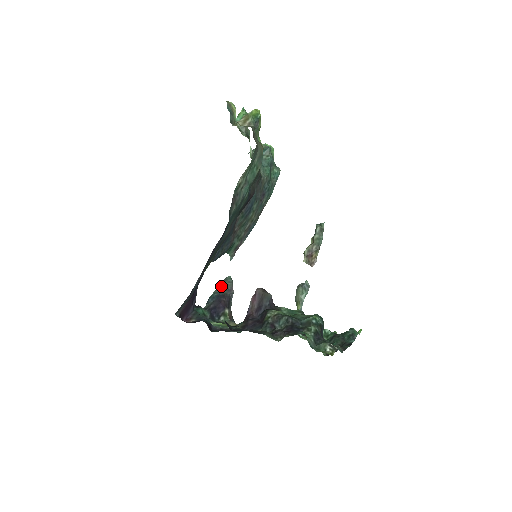
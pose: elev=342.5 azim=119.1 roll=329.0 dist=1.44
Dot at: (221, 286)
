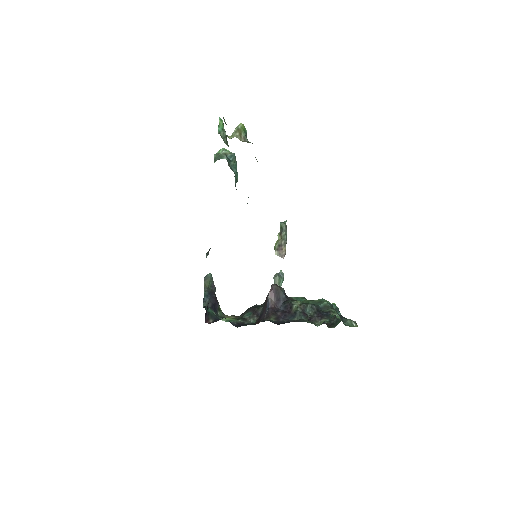
Dot at: (206, 284)
